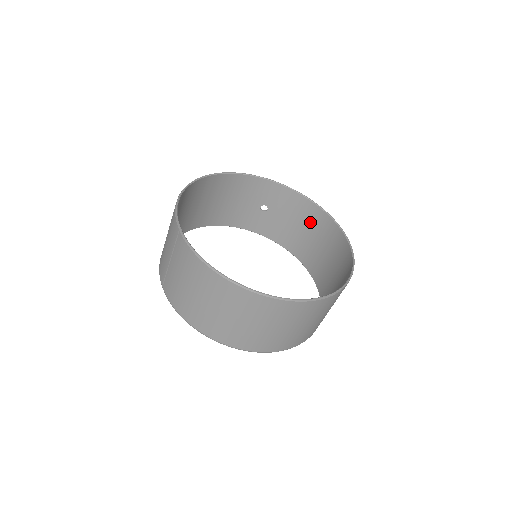
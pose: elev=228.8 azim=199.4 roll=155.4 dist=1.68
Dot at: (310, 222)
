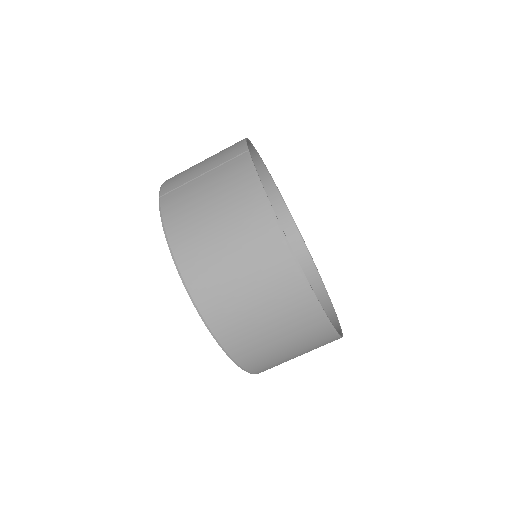
Dot at: occluded
